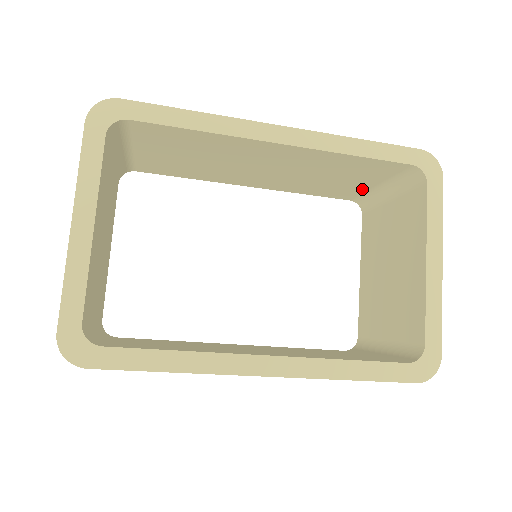
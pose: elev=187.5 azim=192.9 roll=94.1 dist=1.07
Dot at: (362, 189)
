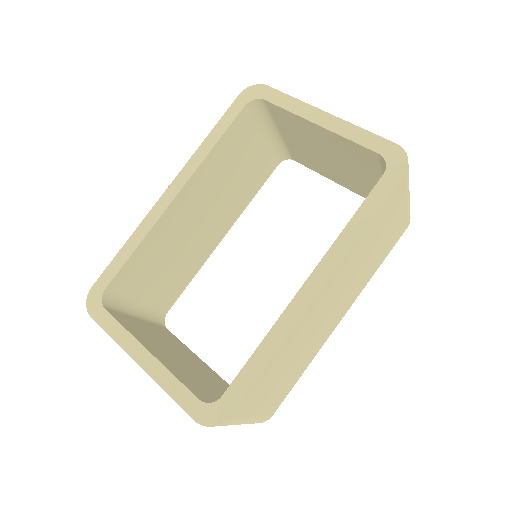
Dot at: (265, 151)
